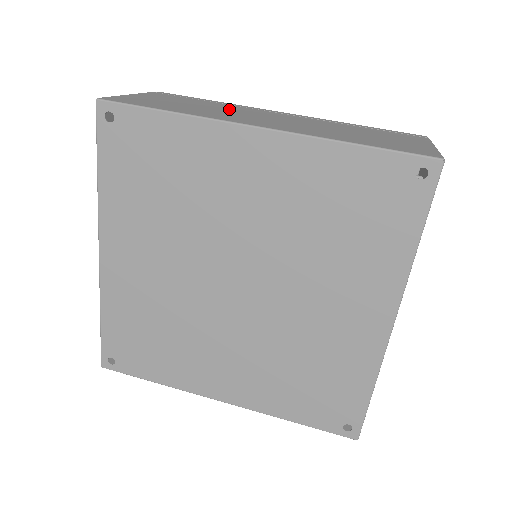
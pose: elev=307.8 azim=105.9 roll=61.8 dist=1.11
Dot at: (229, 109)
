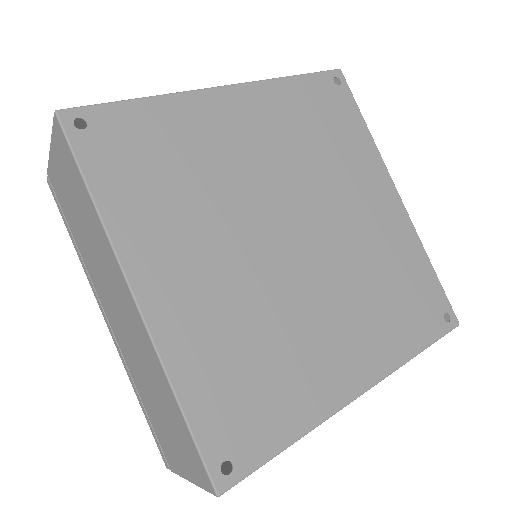
Dot at: occluded
